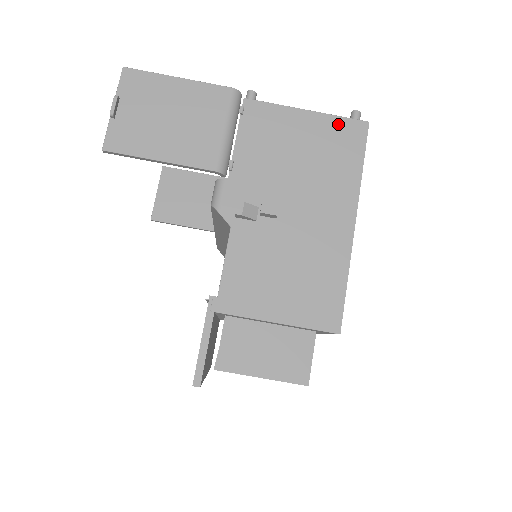
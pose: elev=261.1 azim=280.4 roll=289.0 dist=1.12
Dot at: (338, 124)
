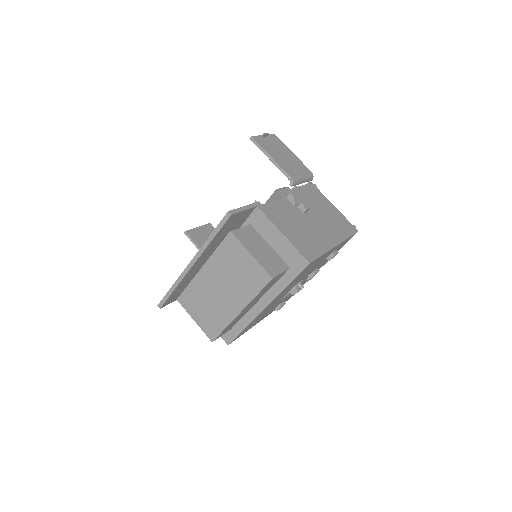
Dot at: (345, 220)
